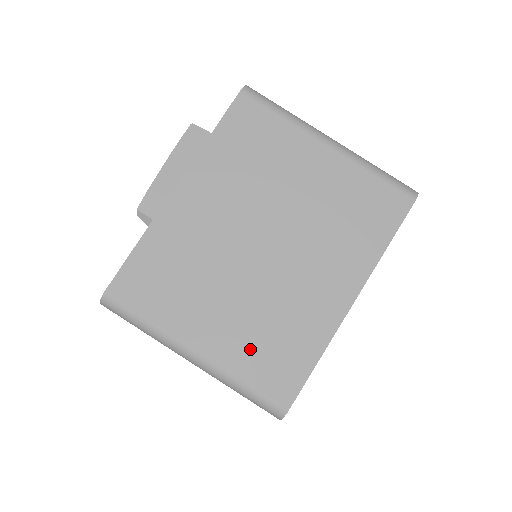
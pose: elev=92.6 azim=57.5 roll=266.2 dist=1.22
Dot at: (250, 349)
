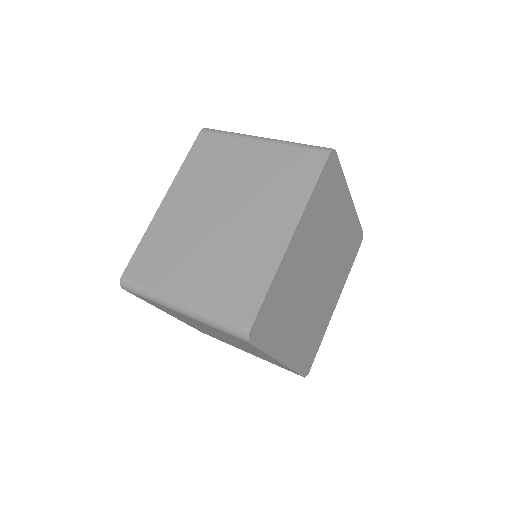
Dot at: (218, 290)
